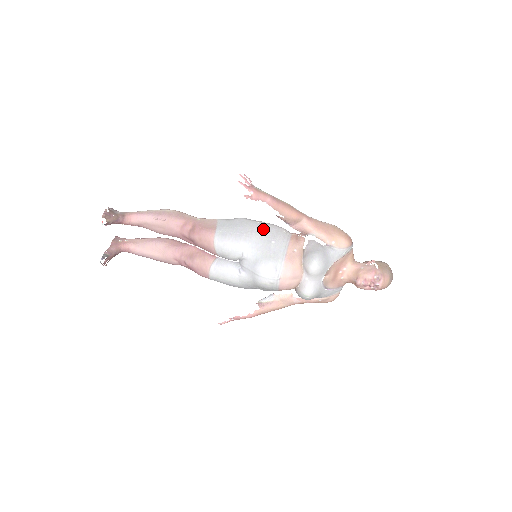
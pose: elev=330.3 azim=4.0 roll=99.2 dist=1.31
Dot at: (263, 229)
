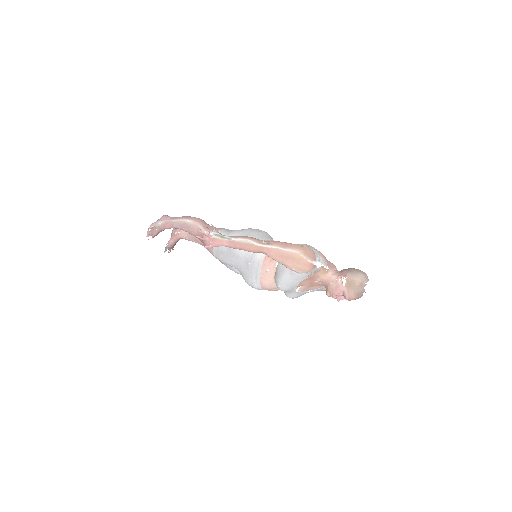
Dot at: (243, 251)
